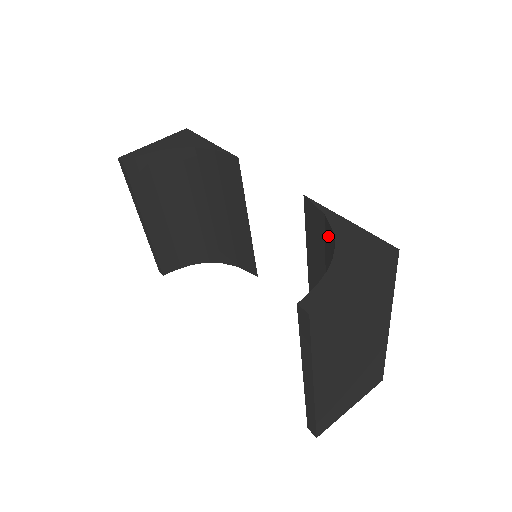
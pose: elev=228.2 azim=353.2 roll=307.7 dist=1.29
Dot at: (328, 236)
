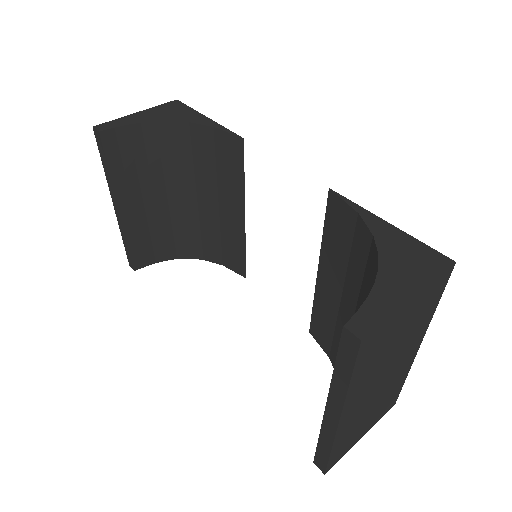
Dot at: (360, 239)
